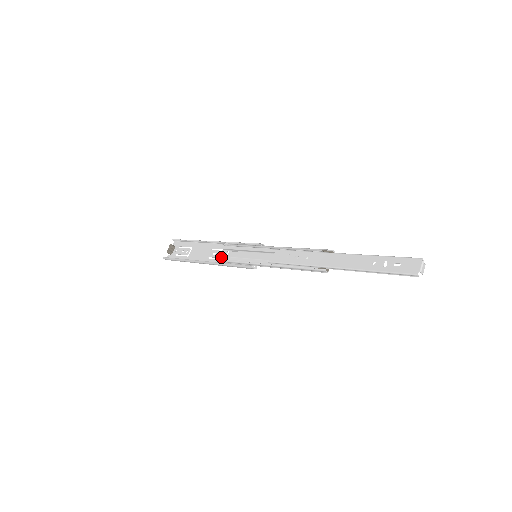
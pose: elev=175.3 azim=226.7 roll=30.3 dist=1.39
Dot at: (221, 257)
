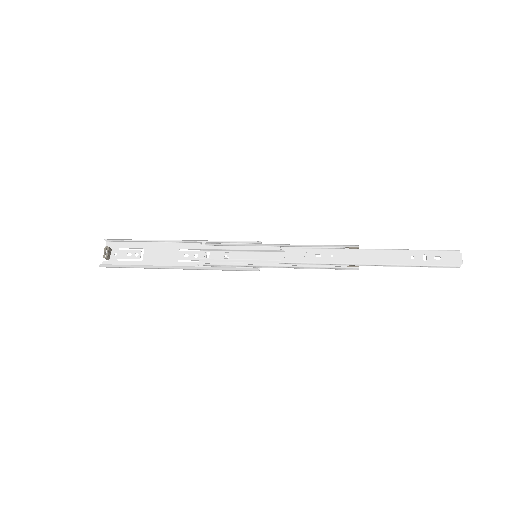
Dot at: (202, 260)
